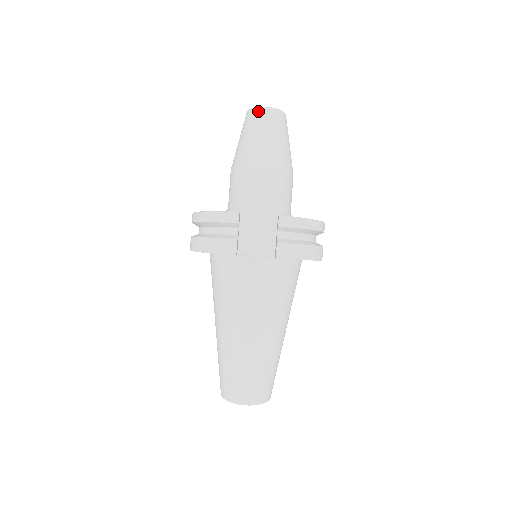
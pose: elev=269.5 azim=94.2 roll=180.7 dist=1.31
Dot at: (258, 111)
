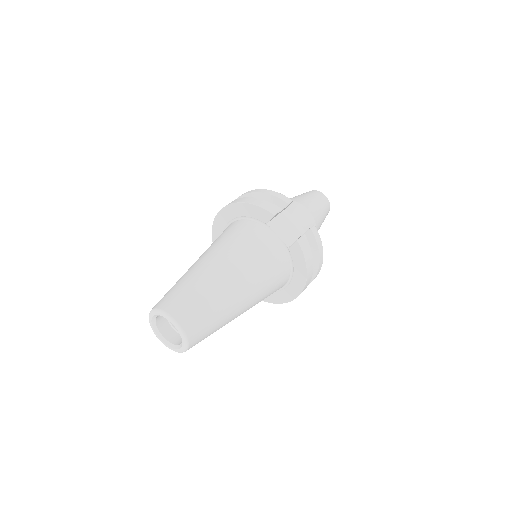
Dot at: (320, 192)
